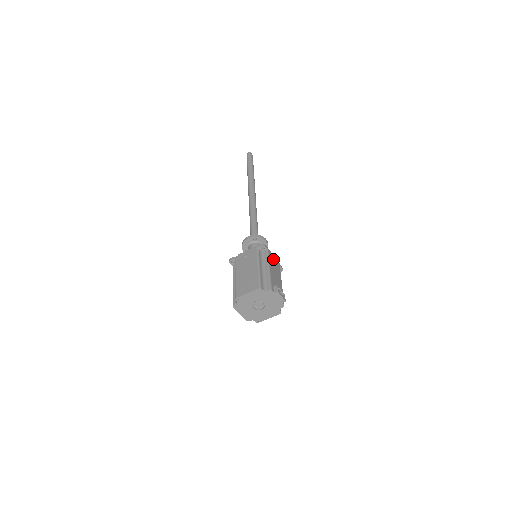
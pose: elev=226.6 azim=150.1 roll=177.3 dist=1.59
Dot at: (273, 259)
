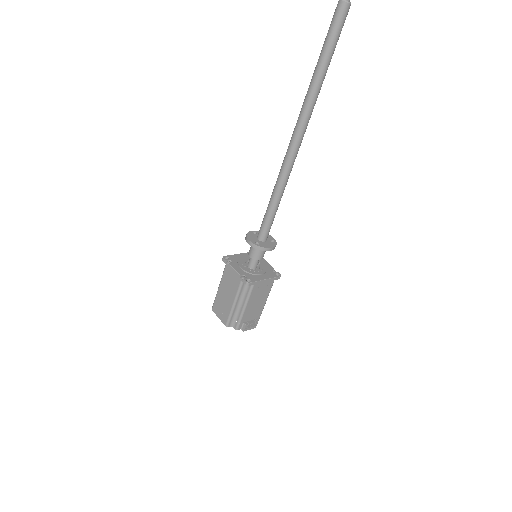
Dot at: (261, 286)
